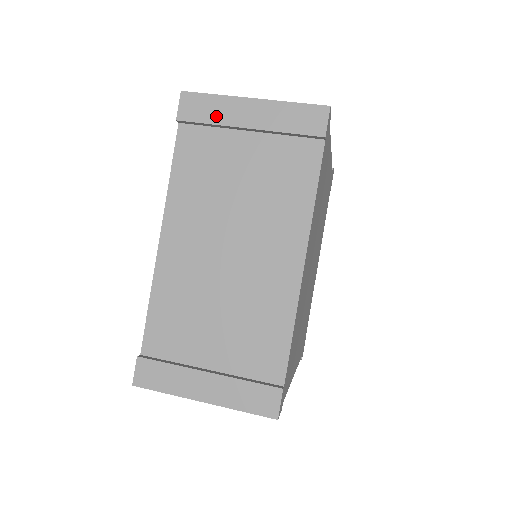
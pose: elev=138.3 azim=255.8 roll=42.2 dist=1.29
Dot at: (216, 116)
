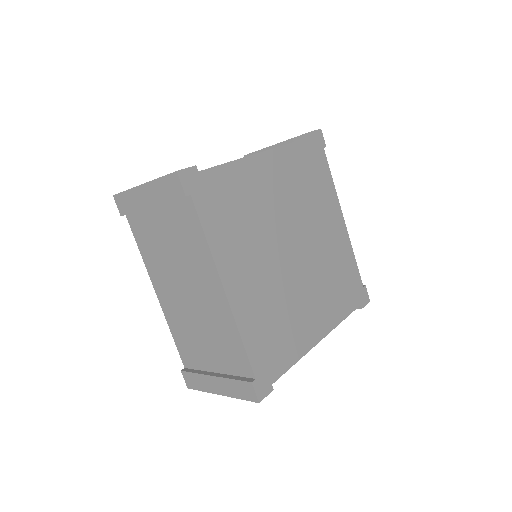
Dot at: occluded
